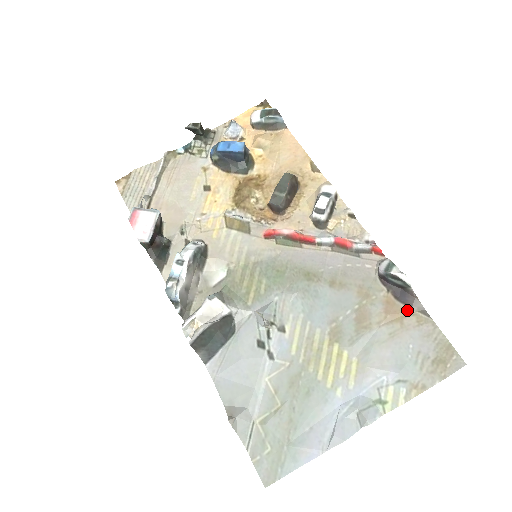
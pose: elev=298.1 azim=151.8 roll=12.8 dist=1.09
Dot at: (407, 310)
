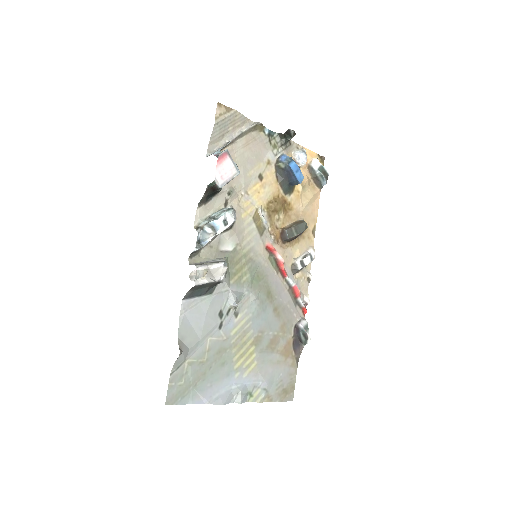
Dot at: (293, 354)
